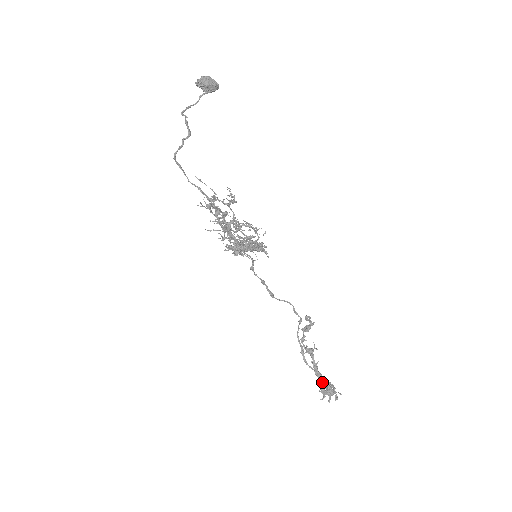
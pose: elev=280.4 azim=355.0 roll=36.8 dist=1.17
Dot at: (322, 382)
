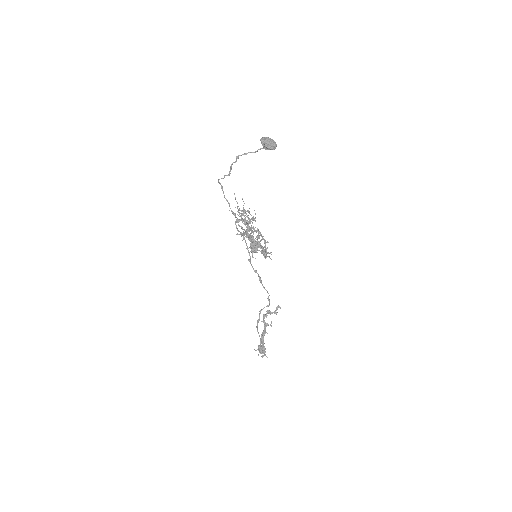
Dot at: (261, 343)
